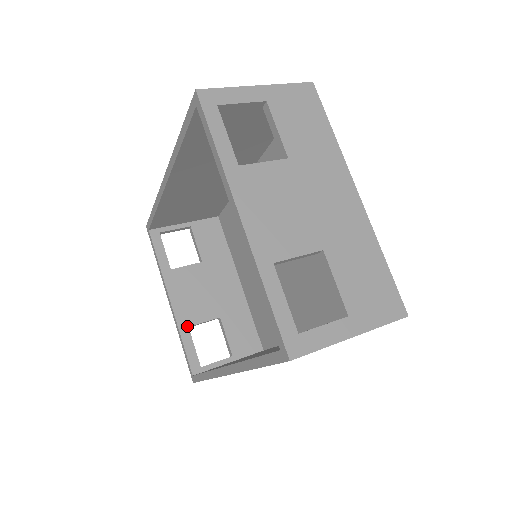
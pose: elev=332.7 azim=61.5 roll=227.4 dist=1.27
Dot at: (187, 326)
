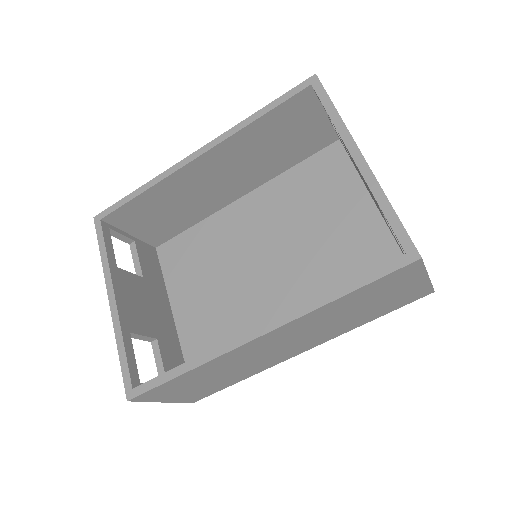
Dot at: (129, 331)
